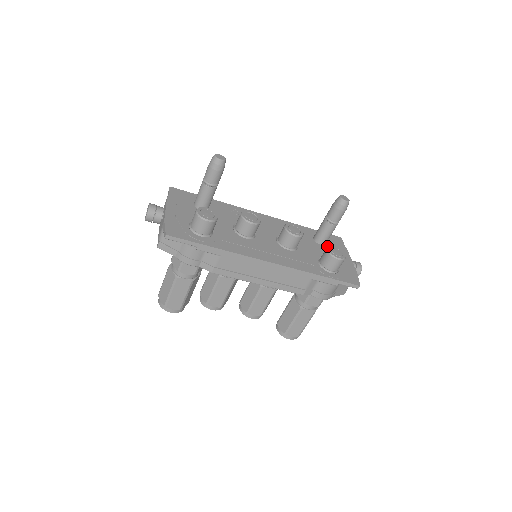
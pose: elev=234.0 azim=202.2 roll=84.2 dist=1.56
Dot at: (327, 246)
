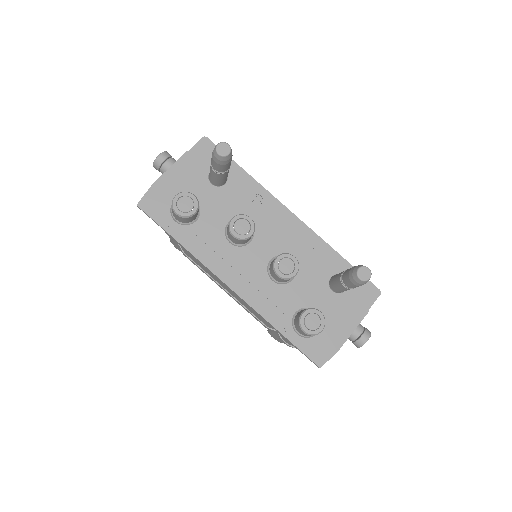
Dot at: (339, 296)
